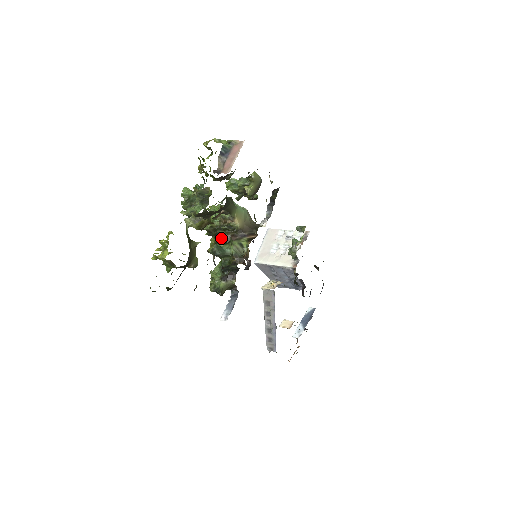
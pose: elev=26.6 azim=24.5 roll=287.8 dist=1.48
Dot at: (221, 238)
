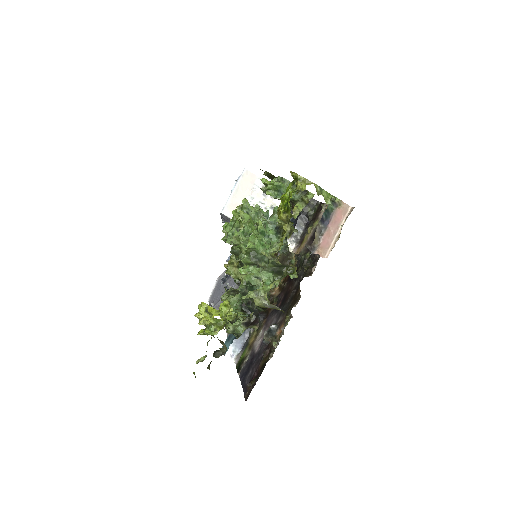
Dot at: occluded
